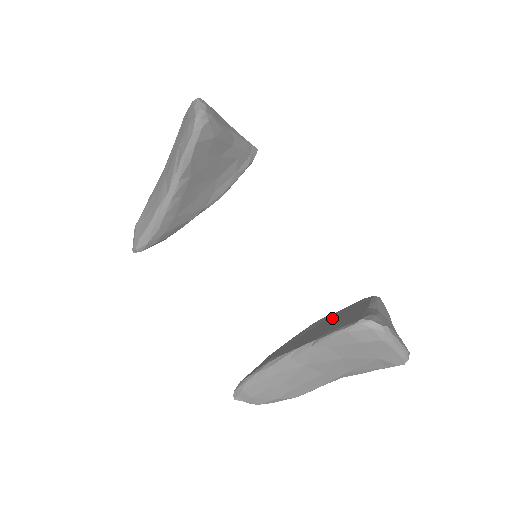
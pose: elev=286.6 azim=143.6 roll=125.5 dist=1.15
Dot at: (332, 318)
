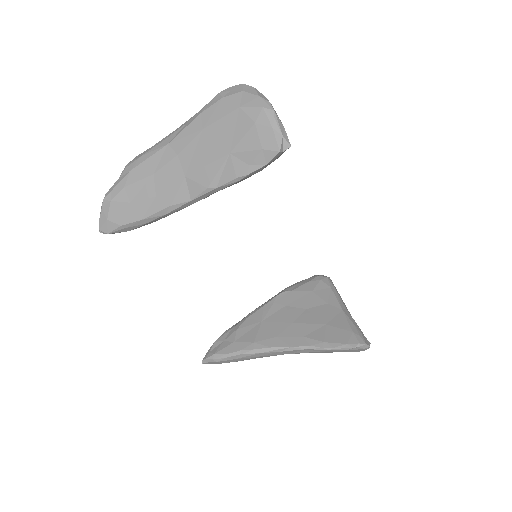
Dot at: (299, 302)
